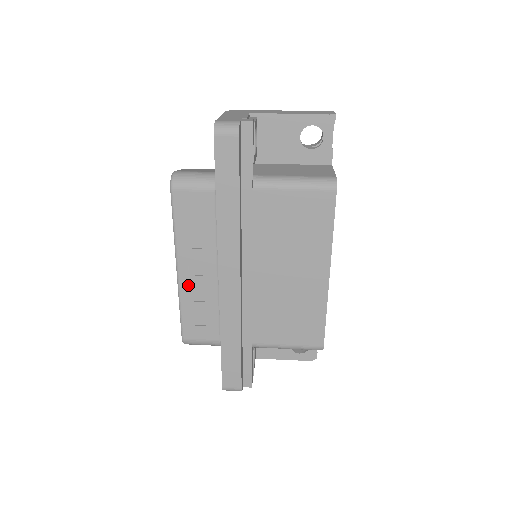
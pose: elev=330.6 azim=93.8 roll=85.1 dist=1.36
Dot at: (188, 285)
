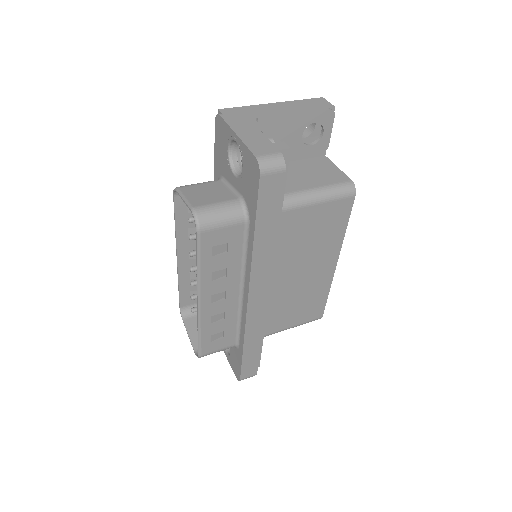
Dot at: (209, 311)
